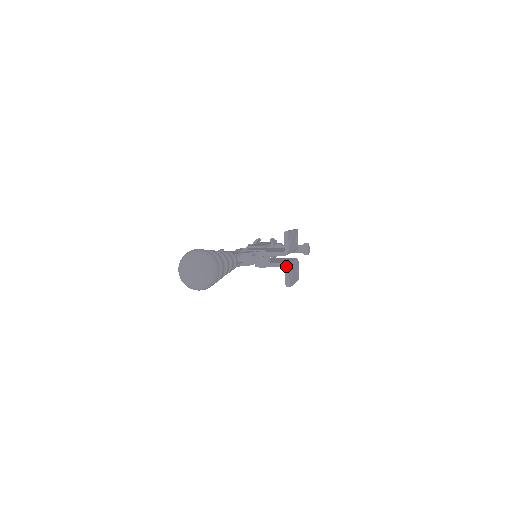
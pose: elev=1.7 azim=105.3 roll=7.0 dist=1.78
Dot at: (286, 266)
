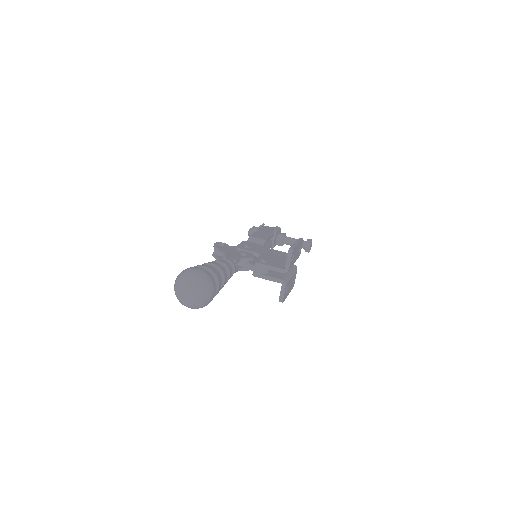
Dot at: (283, 283)
